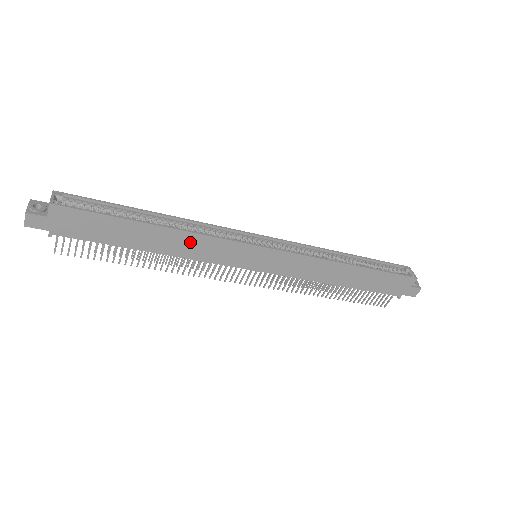
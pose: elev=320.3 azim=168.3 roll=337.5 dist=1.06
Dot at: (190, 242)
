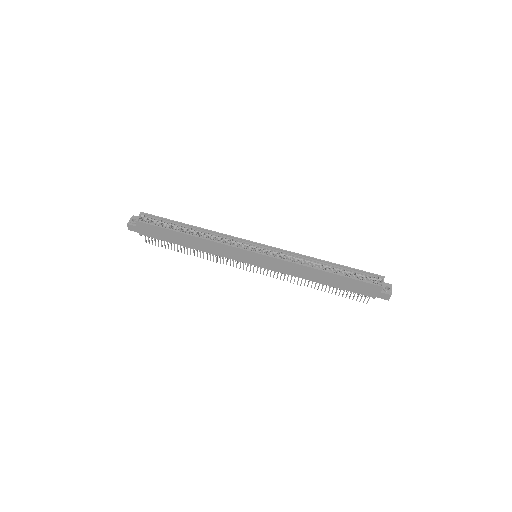
Dot at: (209, 245)
